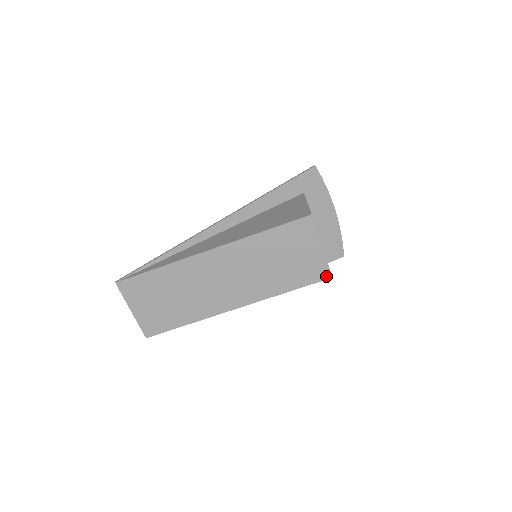
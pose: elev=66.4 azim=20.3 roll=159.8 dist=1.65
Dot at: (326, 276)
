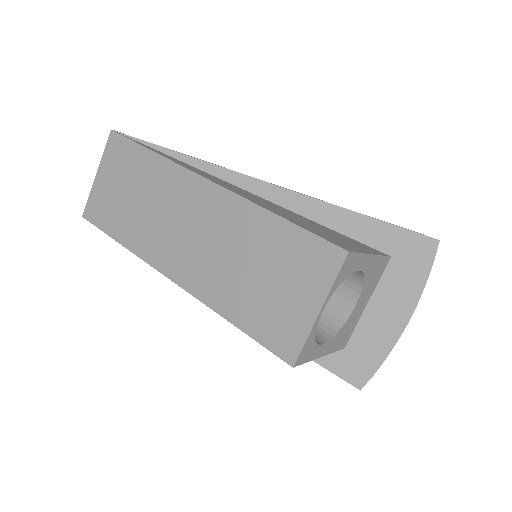
Dot at: (288, 356)
